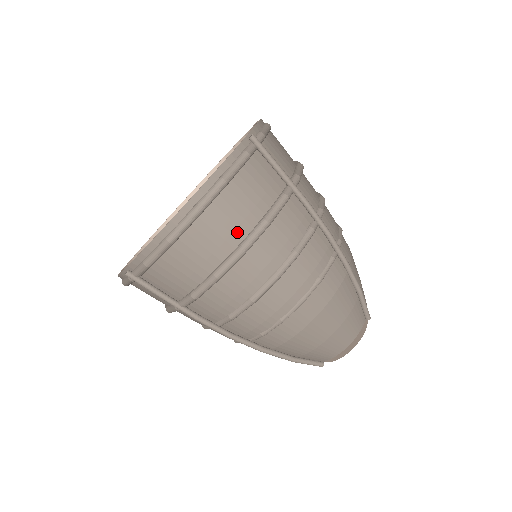
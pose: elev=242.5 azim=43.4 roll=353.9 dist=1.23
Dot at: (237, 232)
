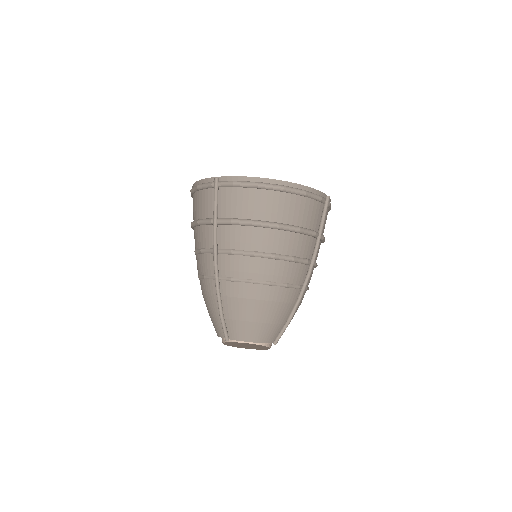
Dot at: (285, 217)
